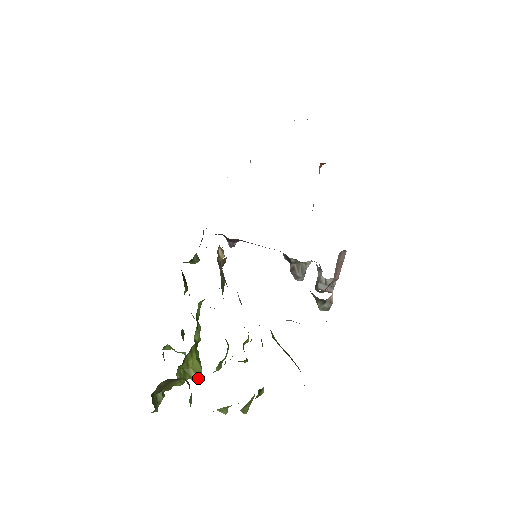
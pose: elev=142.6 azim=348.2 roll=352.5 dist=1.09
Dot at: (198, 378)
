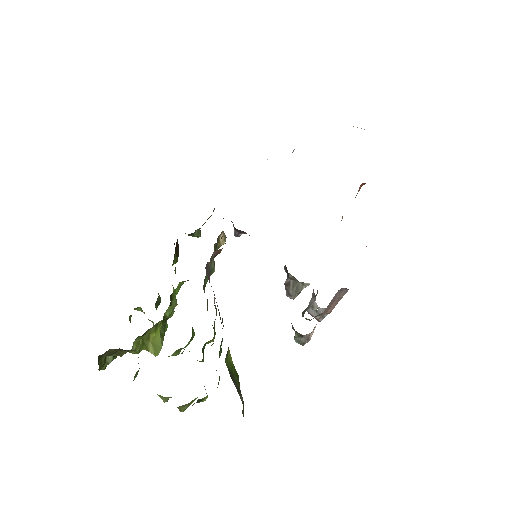
Dot at: (154, 354)
